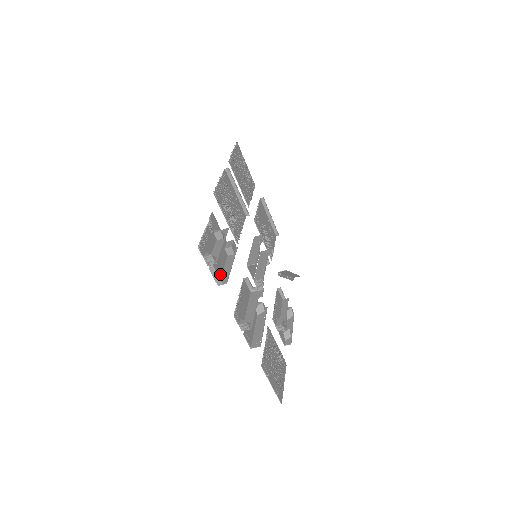
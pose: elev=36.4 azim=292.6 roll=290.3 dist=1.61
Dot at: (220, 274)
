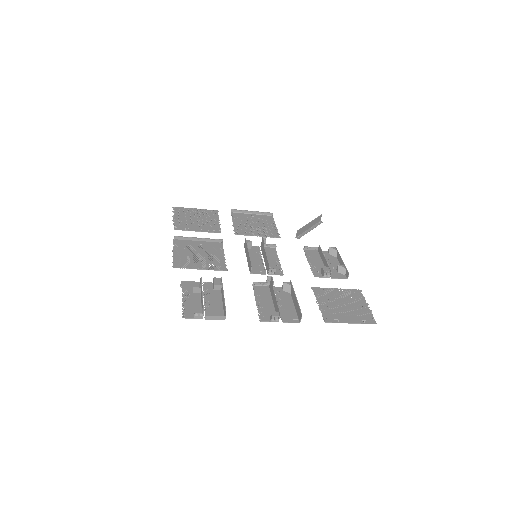
Dot at: (221, 311)
